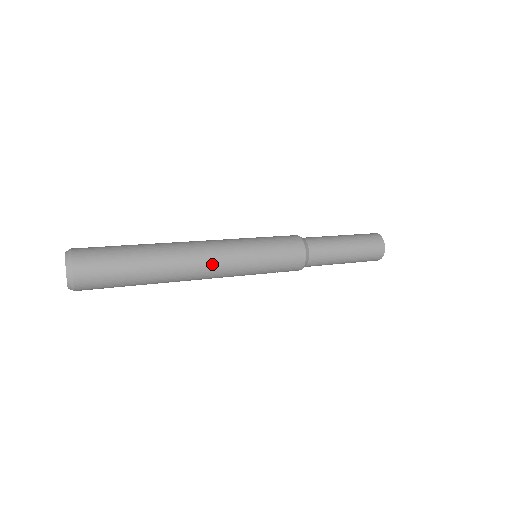
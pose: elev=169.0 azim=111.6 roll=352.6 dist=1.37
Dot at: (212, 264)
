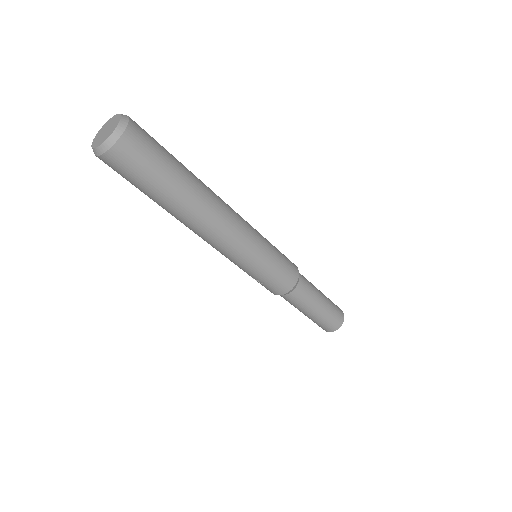
Dot at: (233, 230)
